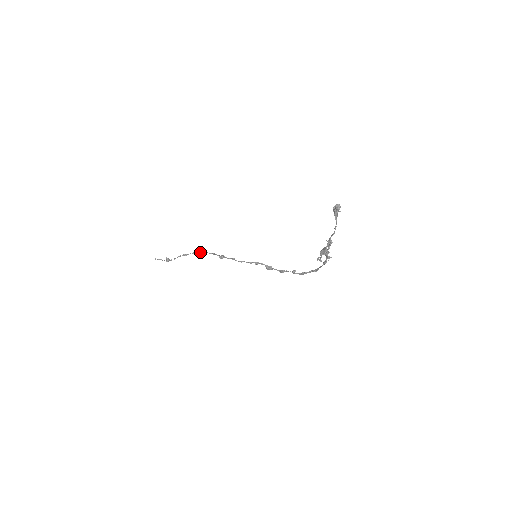
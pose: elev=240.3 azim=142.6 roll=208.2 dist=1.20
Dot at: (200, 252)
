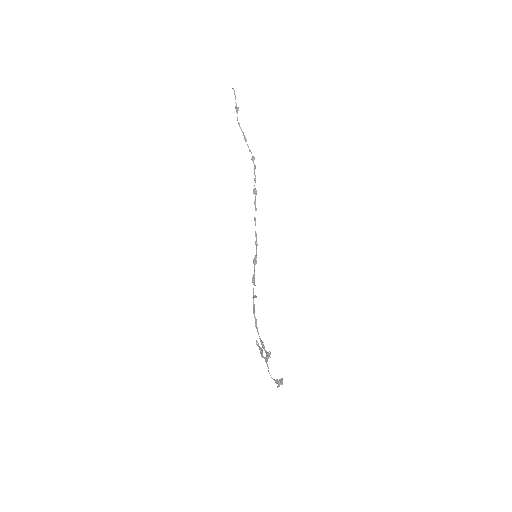
Dot at: (254, 158)
